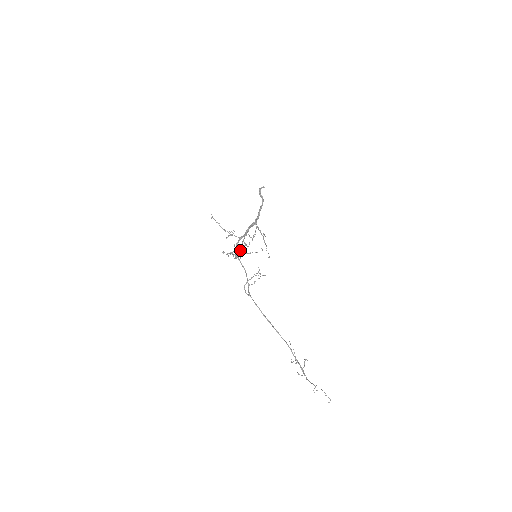
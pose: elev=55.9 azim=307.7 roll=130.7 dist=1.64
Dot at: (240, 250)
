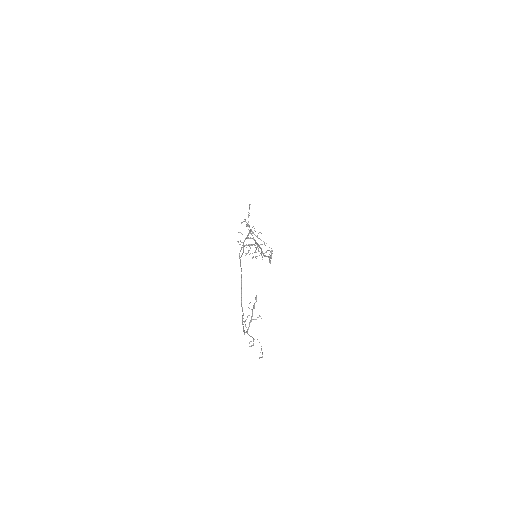
Dot at: occluded
